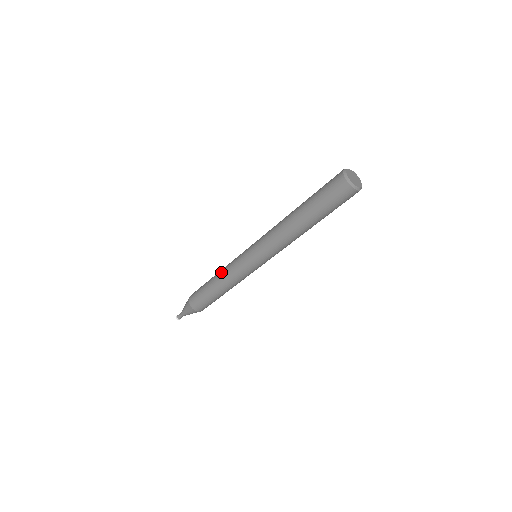
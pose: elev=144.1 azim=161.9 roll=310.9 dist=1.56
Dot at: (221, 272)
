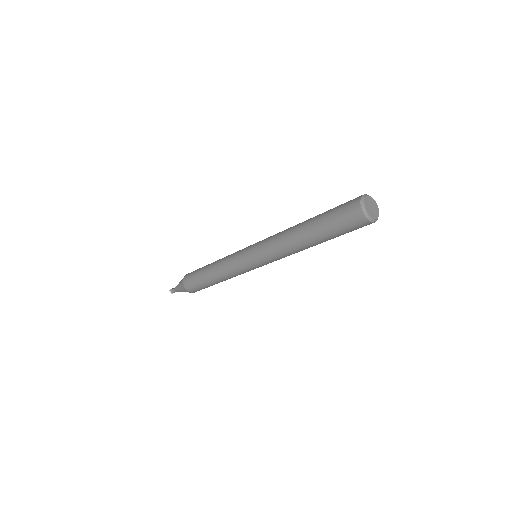
Dot at: (221, 274)
